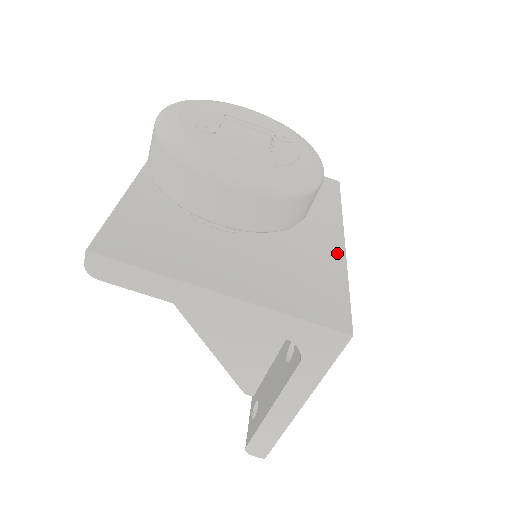
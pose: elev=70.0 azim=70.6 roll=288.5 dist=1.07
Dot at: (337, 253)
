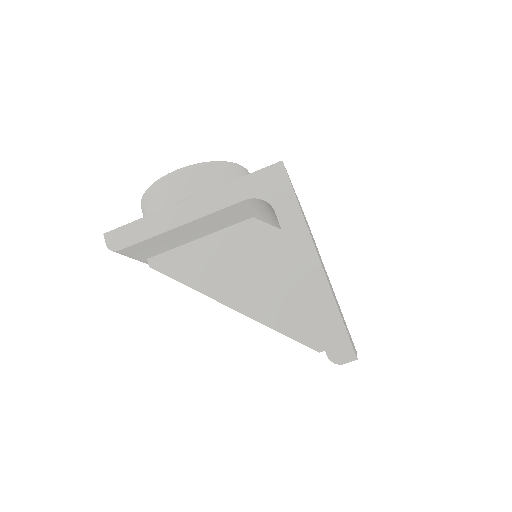
Dot at: occluded
